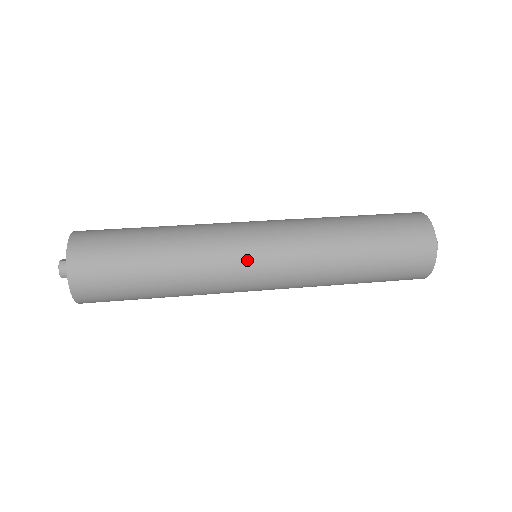
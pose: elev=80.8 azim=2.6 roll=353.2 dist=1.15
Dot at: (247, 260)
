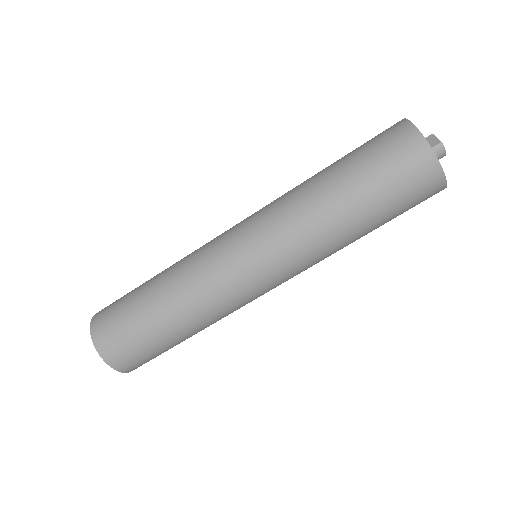
Dot at: (252, 287)
